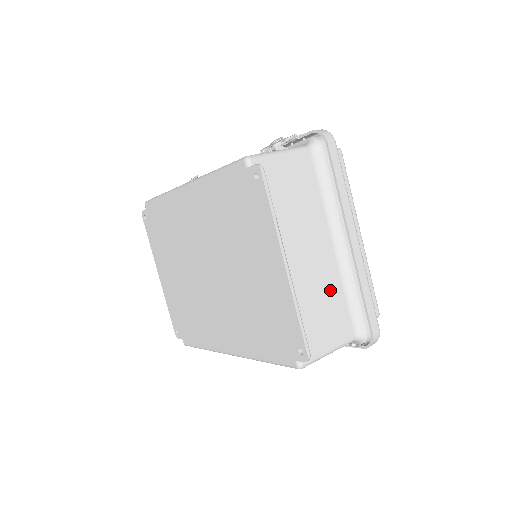
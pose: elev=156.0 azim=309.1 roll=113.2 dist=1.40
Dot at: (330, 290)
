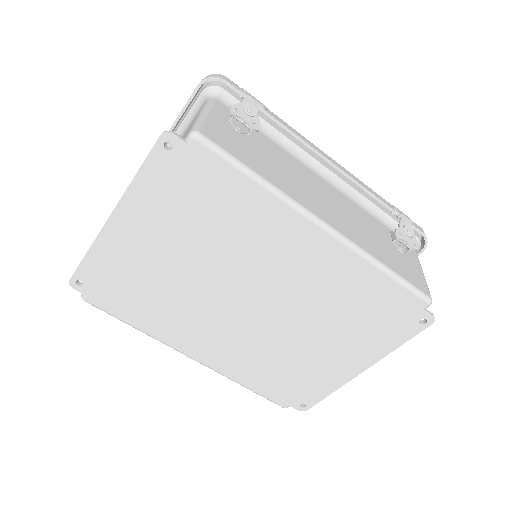
Dot at: occluded
